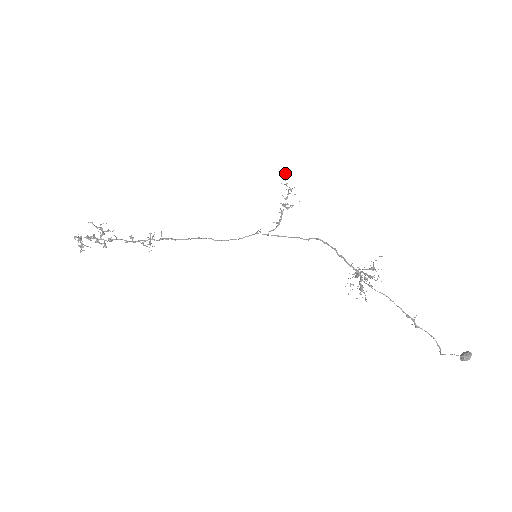
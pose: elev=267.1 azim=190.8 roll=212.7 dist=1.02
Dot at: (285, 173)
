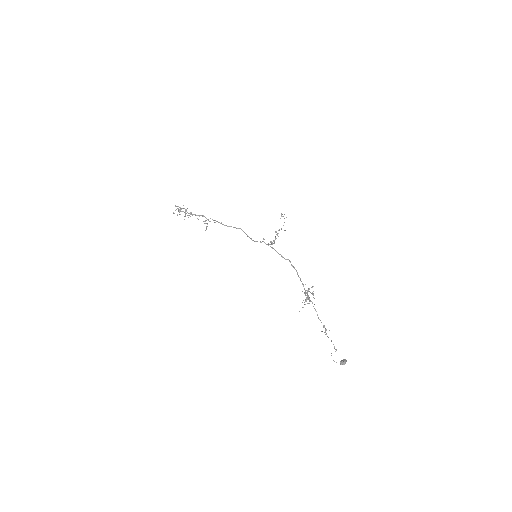
Dot at: (281, 215)
